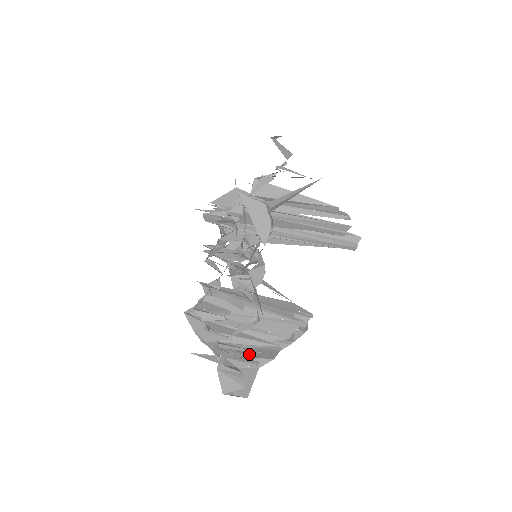
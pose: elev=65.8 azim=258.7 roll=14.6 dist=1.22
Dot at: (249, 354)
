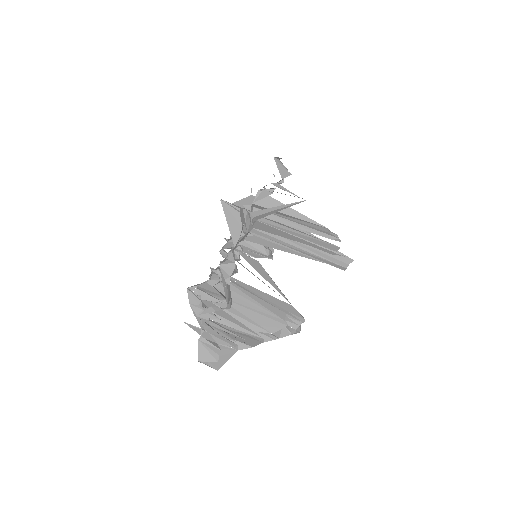
Dot at: (234, 337)
